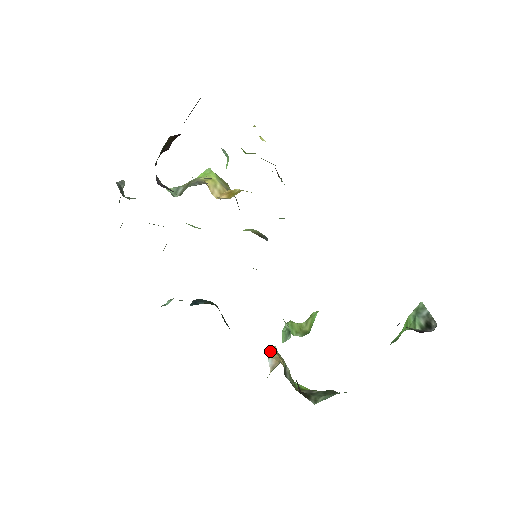
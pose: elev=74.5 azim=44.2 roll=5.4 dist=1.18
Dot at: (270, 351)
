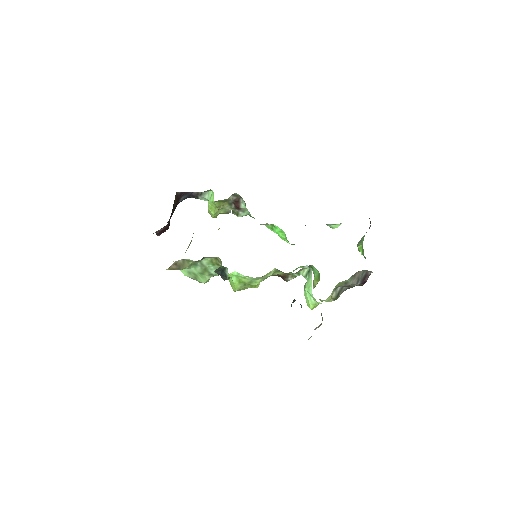
Dot at: (310, 337)
